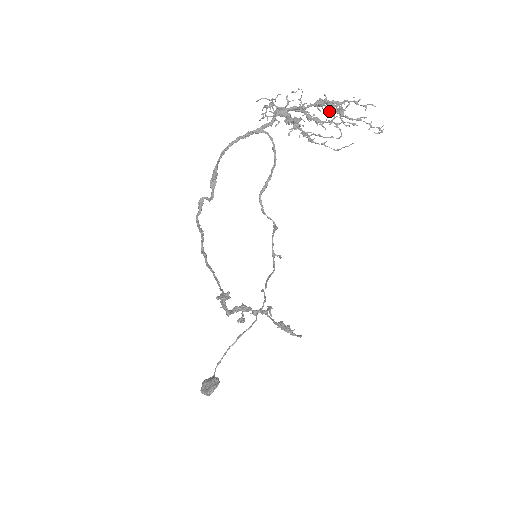
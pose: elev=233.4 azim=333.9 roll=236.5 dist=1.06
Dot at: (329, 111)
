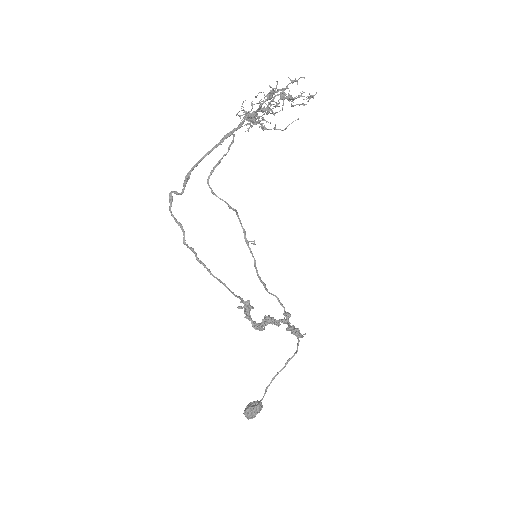
Dot at: (266, 95)
